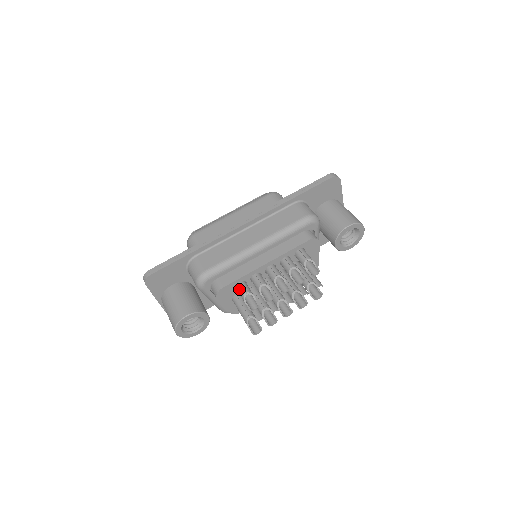
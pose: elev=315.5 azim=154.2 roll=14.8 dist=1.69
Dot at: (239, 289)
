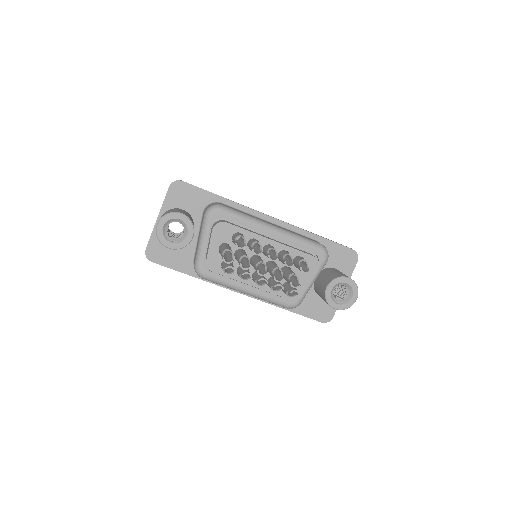
Dot at: (237, 234)
